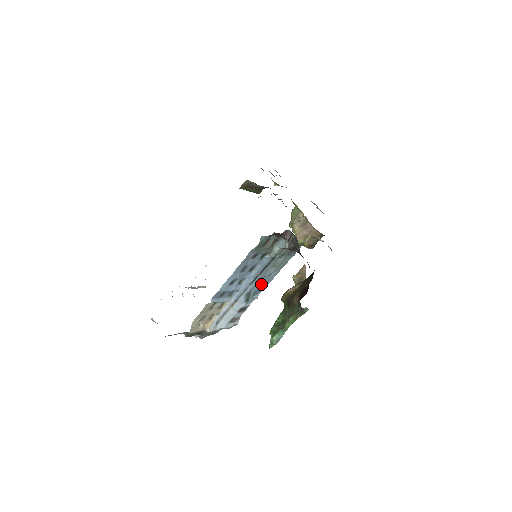
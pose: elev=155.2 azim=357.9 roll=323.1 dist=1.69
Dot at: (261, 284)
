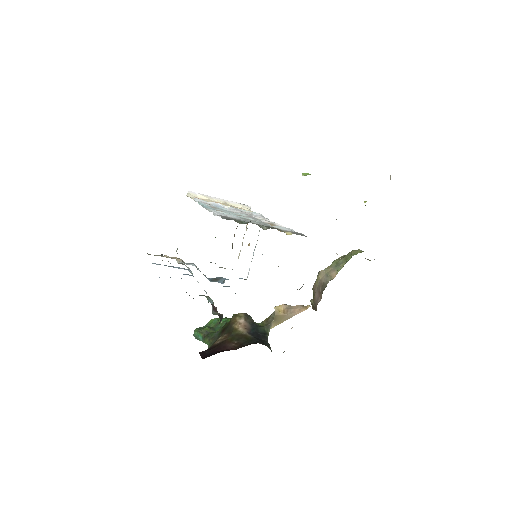
Dot at: occluded
